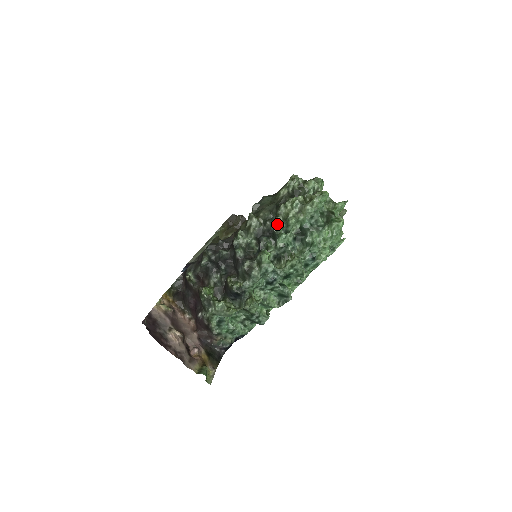
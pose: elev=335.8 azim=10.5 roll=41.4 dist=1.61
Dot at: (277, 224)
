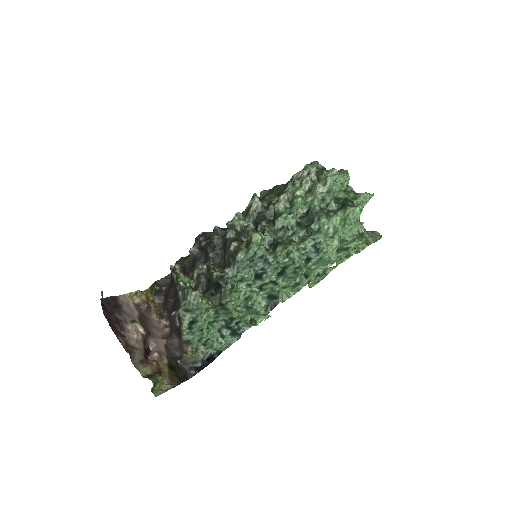
Dot at: (280, 203)
